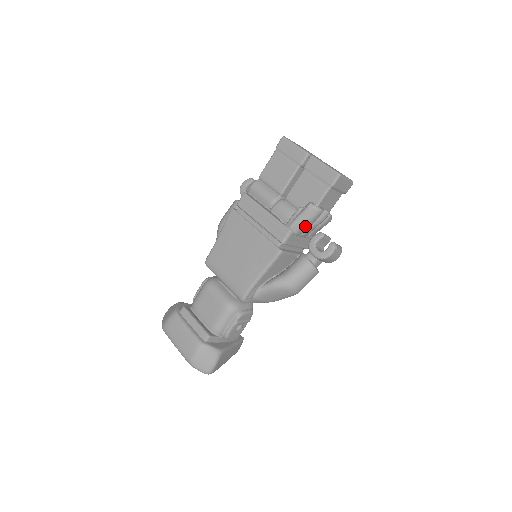
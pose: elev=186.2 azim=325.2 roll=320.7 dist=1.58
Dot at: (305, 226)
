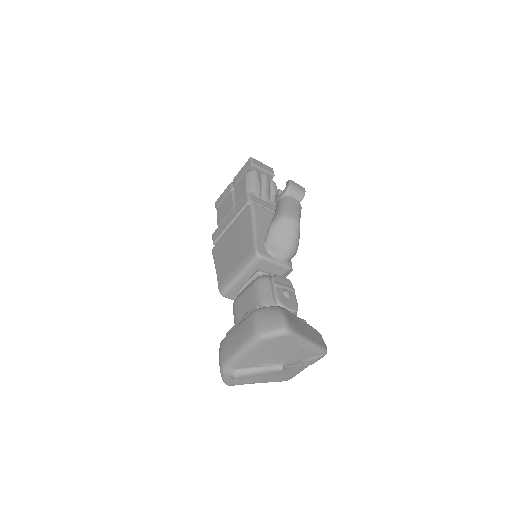
Dot at: (255, 185)
